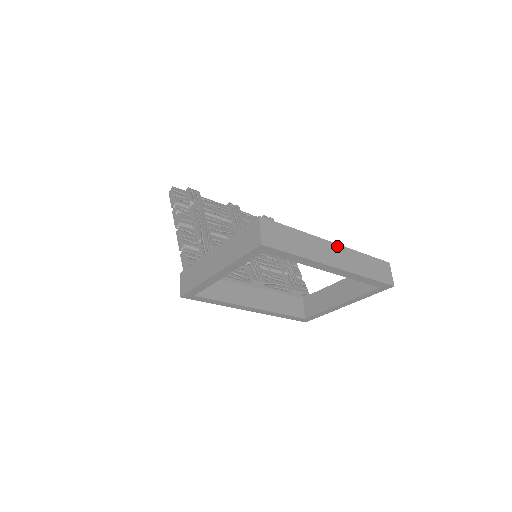
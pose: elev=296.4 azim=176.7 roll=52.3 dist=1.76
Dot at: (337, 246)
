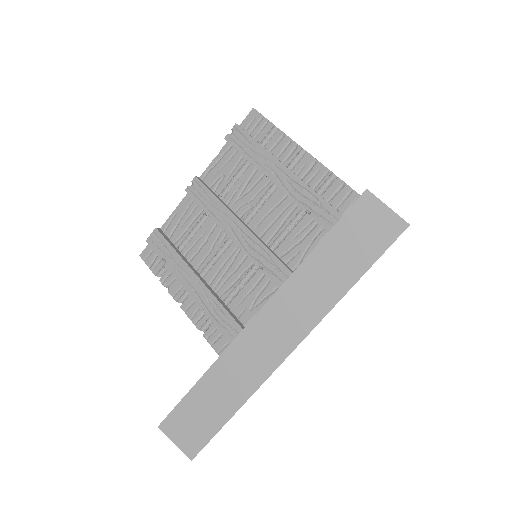
Dot at: (265, 312)
